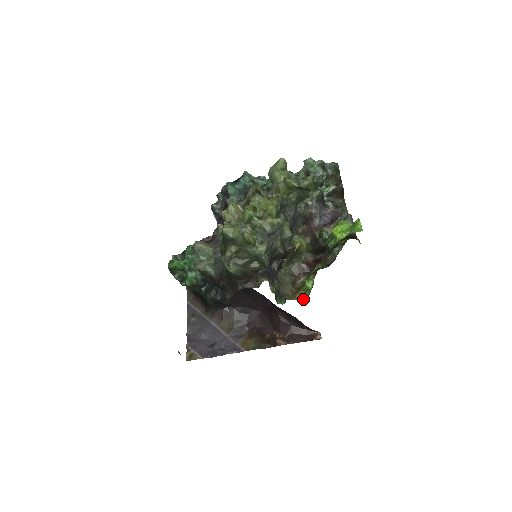
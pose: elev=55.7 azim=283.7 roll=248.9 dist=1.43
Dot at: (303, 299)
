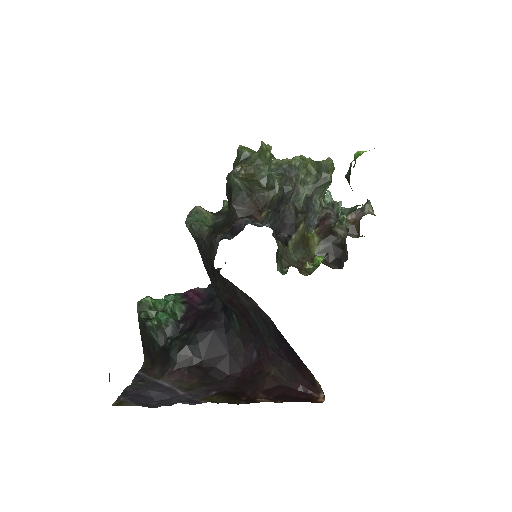
Dot at: occluded
